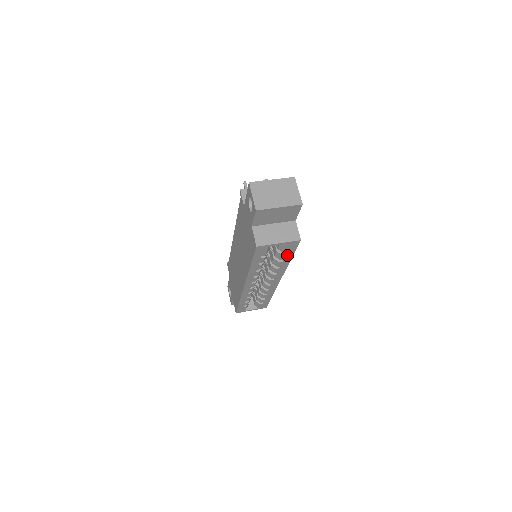
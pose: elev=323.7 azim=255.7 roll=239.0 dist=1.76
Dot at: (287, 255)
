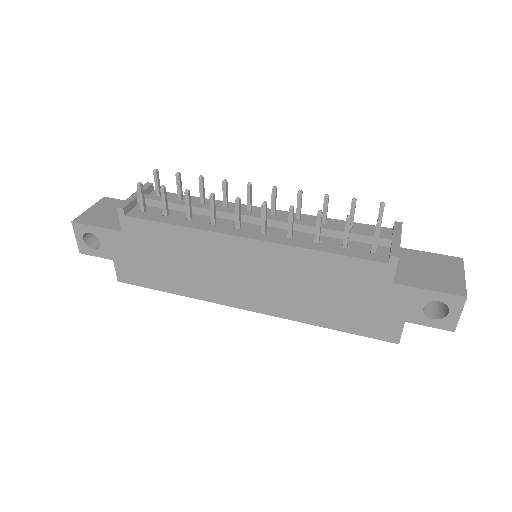
Dot at: occluded
